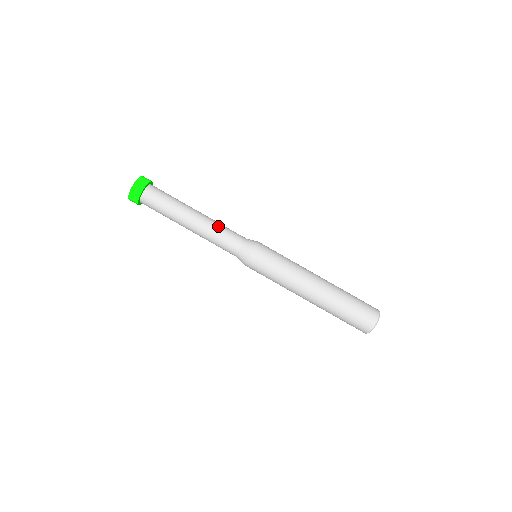
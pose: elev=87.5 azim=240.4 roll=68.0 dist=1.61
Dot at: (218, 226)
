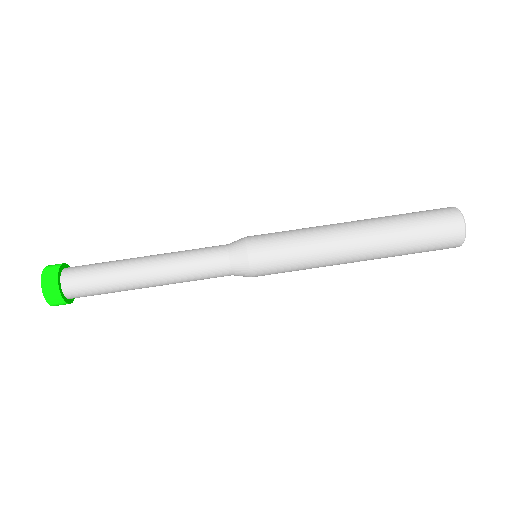
Dot at: (182, 254)
